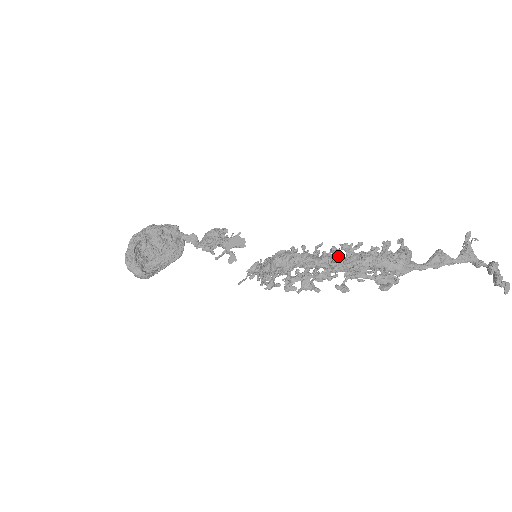
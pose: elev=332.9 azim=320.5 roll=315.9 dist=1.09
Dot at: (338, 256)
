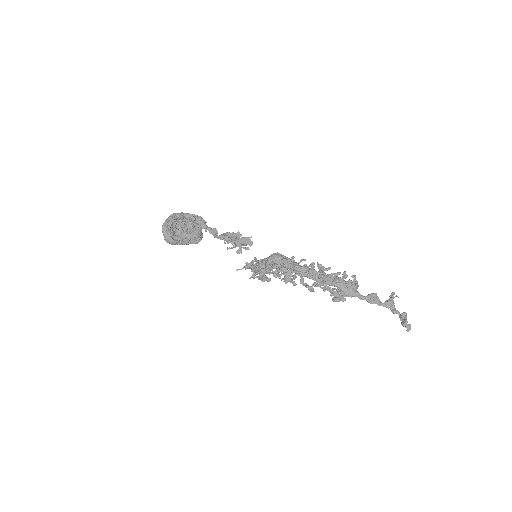
Dot at: (314, 269)
